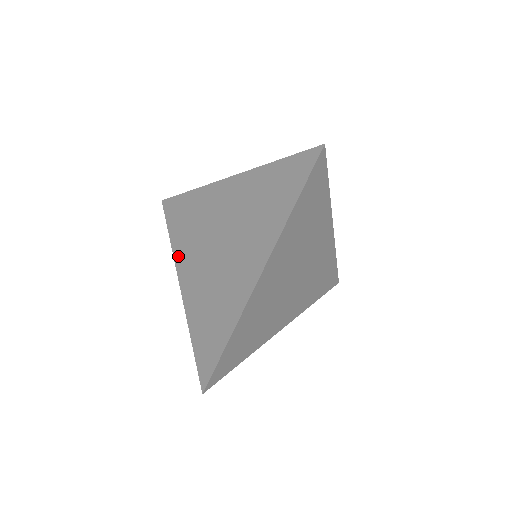
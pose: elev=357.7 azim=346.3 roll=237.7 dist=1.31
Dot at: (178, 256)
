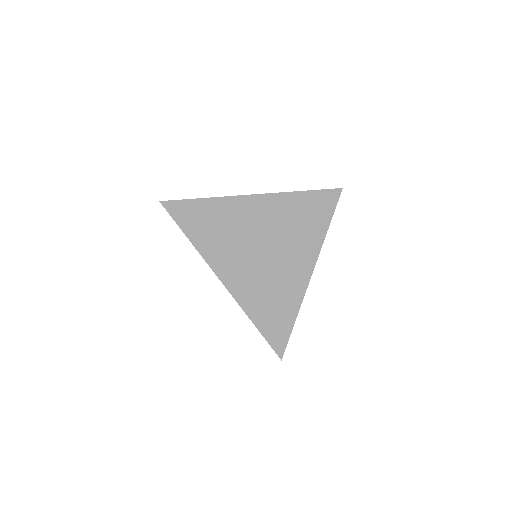
Dot at: (209, 256)
